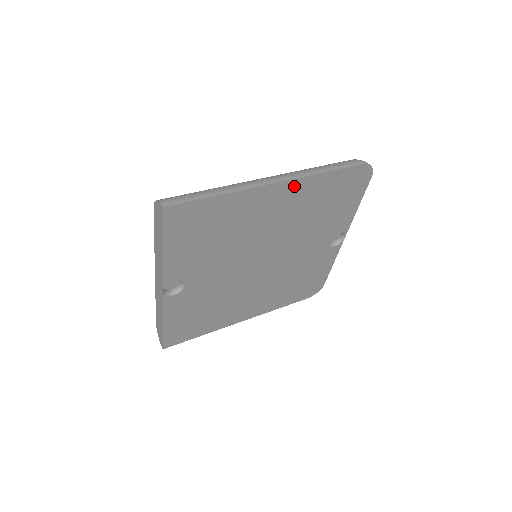
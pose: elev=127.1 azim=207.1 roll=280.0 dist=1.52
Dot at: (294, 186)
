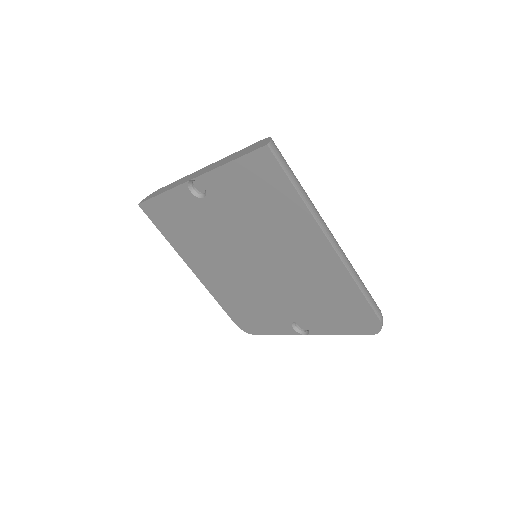
Dot at: (334, 262)
